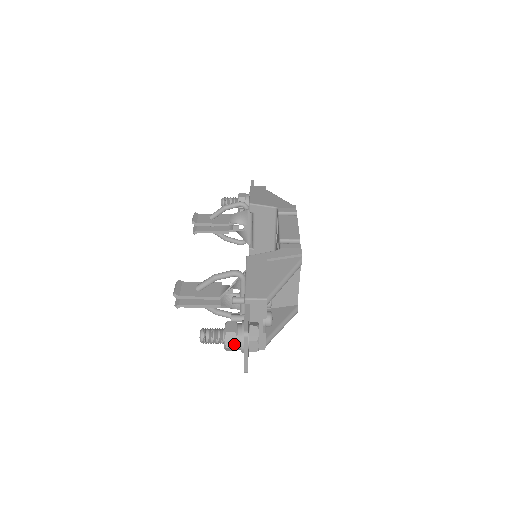
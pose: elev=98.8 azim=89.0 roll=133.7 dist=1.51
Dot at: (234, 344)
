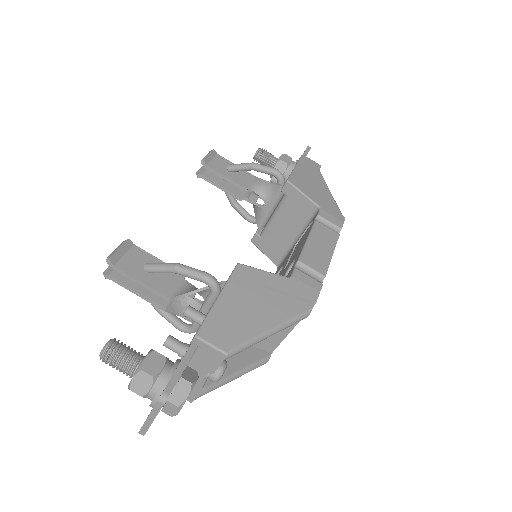
Dot at: (143, 391)
